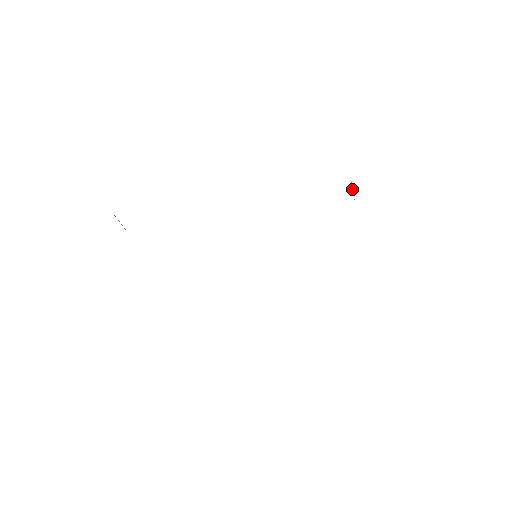
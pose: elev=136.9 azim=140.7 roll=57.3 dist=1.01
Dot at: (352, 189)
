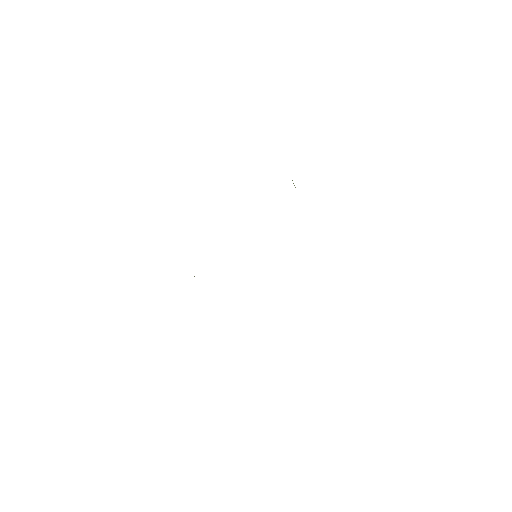
Dot at: occluded
